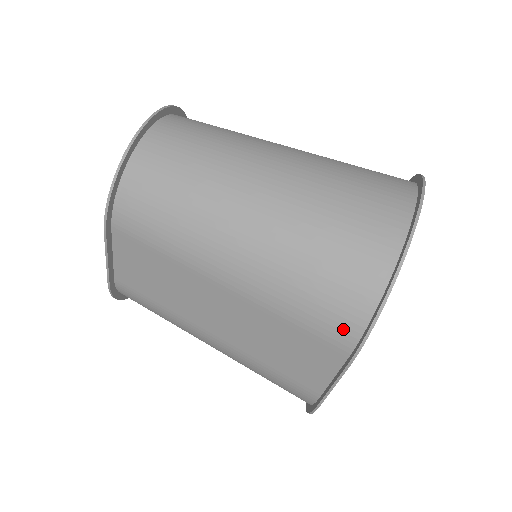
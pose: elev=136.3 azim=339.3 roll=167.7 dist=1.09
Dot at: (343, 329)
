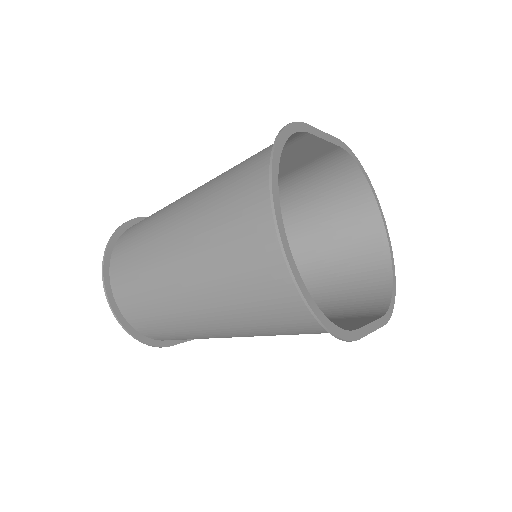
Dot at: occluded
